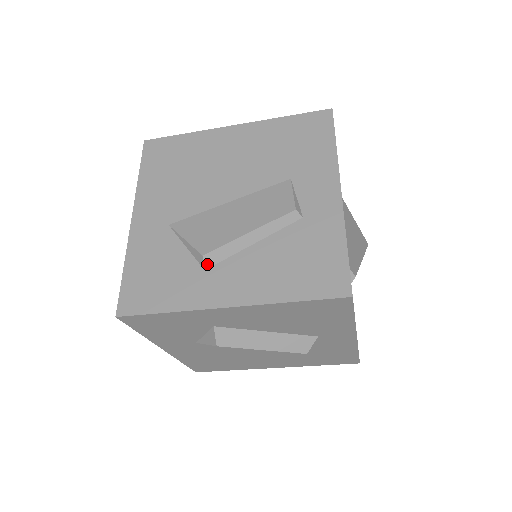
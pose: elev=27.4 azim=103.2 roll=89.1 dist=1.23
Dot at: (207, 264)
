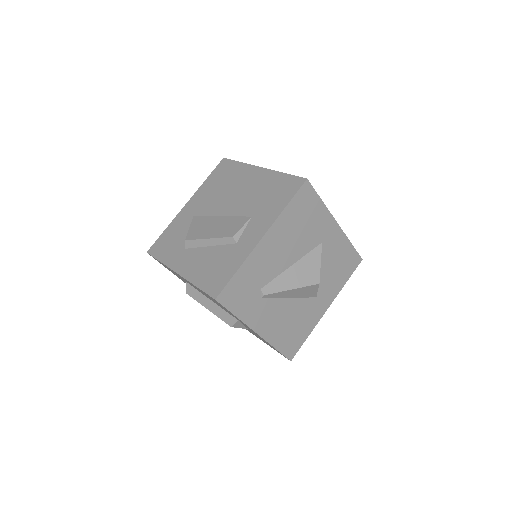
Dot at: (187, 246)
